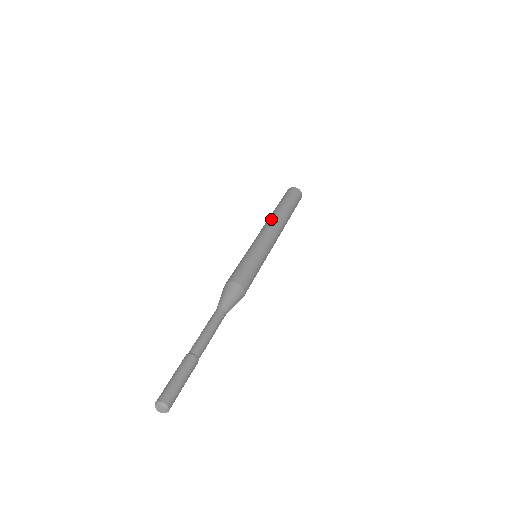
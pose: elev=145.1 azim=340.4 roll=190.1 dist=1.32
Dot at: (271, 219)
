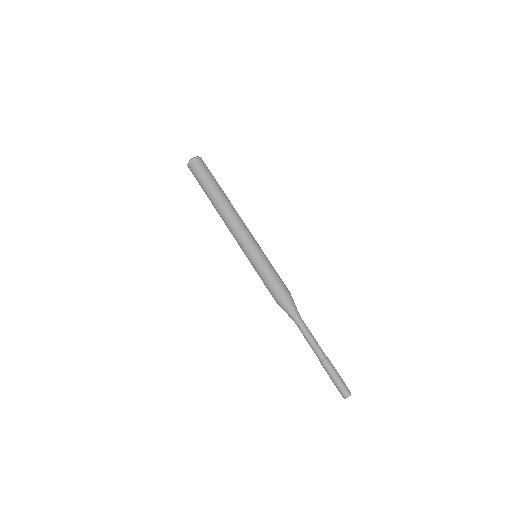
Dot at: (226, 216)
